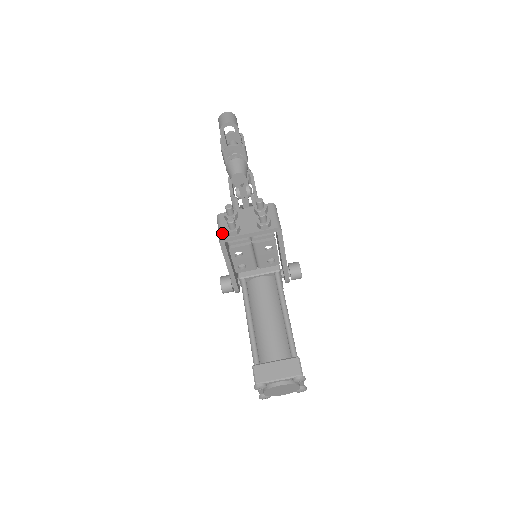
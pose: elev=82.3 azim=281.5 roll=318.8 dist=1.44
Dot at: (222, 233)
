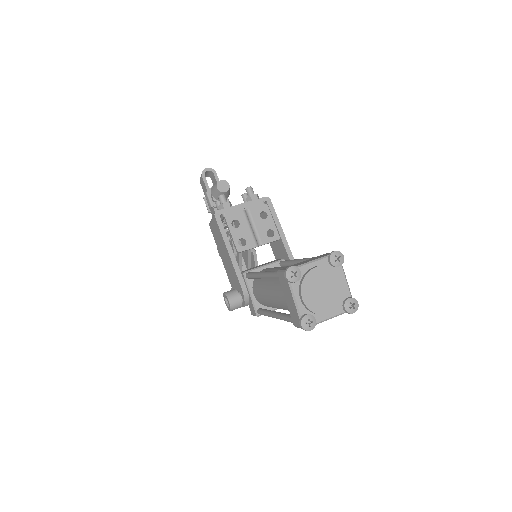
Dot at: occluded
